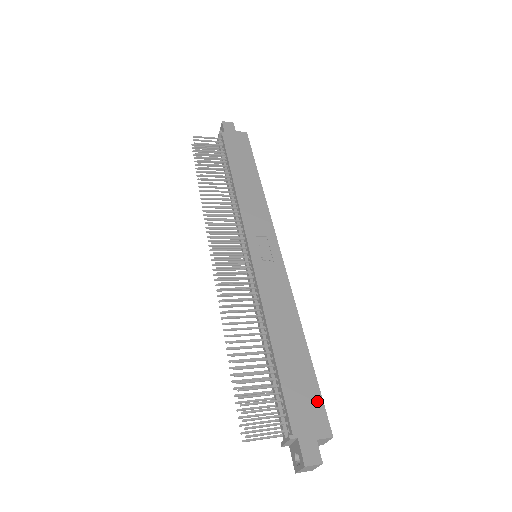
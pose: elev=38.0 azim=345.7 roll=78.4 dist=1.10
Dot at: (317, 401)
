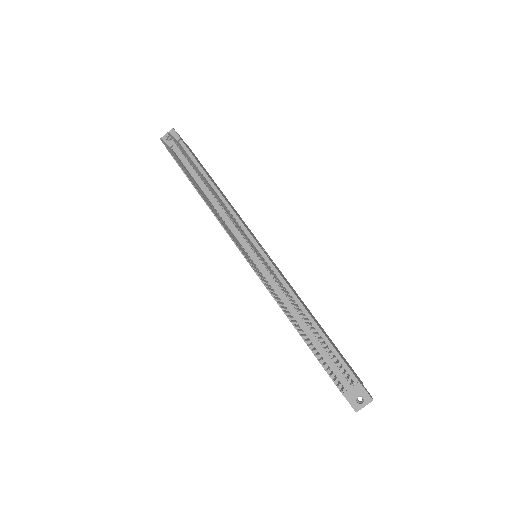
Dot at: occluded
